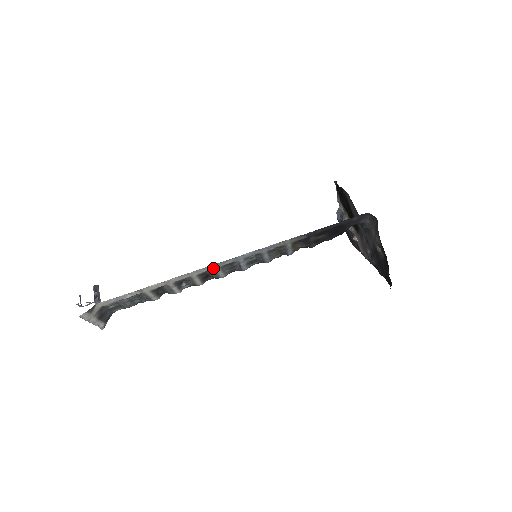
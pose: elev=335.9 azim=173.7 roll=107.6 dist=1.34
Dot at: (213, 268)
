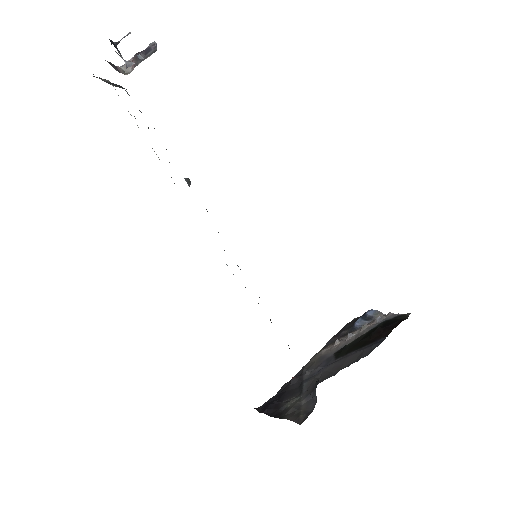
Dot at: occluded
